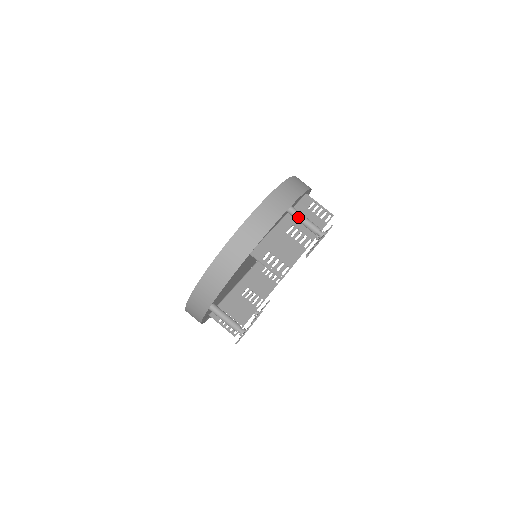
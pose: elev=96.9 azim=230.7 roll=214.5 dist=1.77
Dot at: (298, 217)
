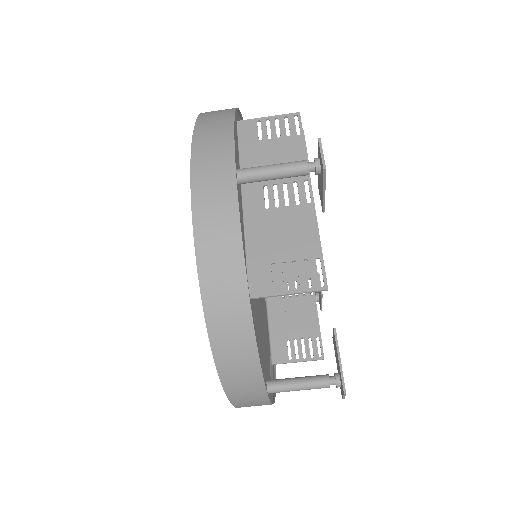
Dot at: (261, 177)
